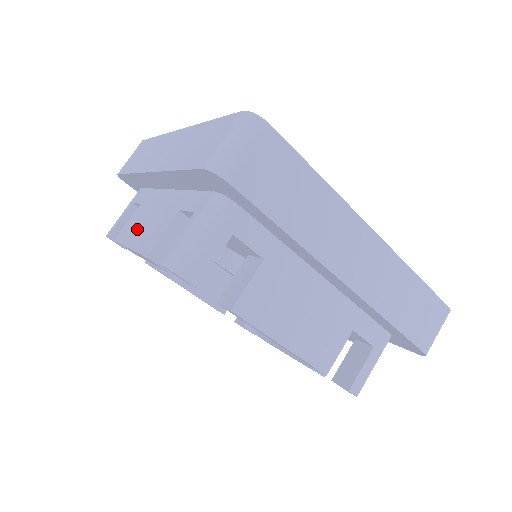
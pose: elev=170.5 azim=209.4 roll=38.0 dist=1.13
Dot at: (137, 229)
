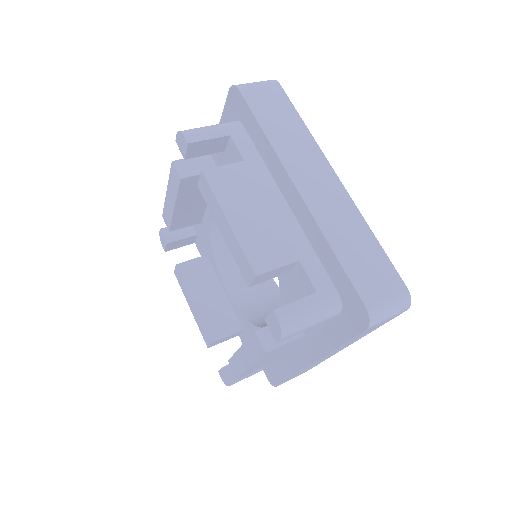
Dot at: occluded
